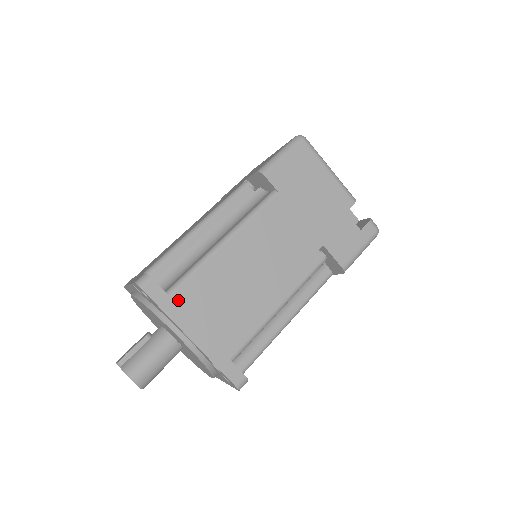
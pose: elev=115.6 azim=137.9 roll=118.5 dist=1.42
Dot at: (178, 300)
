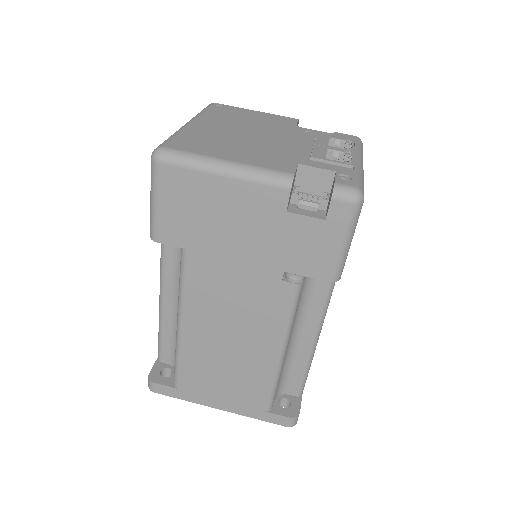
Dot at: (185, 388)
